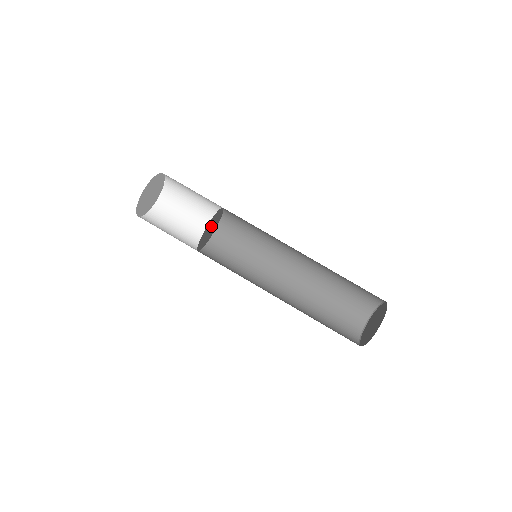
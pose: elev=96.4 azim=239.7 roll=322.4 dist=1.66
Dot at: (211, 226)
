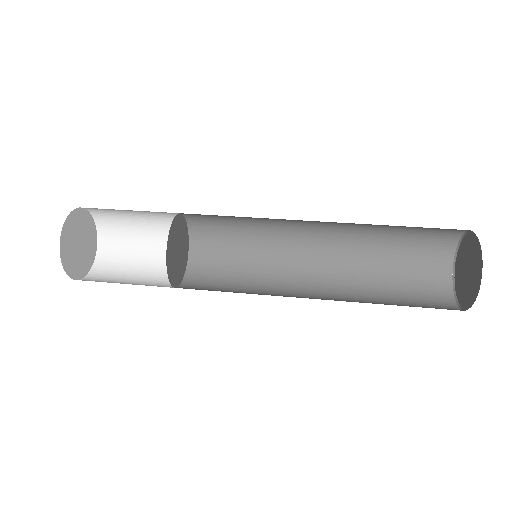
Dot at: (178, 243)
